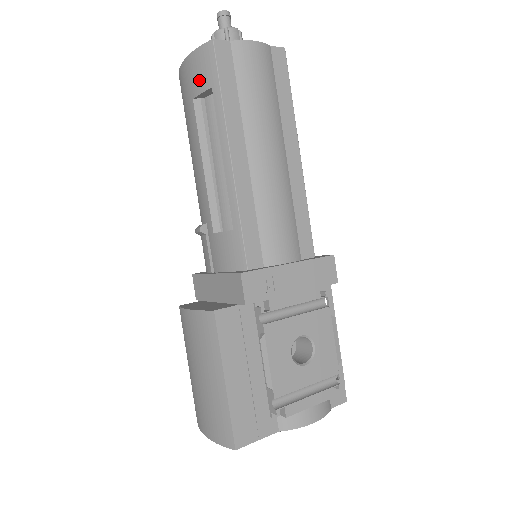
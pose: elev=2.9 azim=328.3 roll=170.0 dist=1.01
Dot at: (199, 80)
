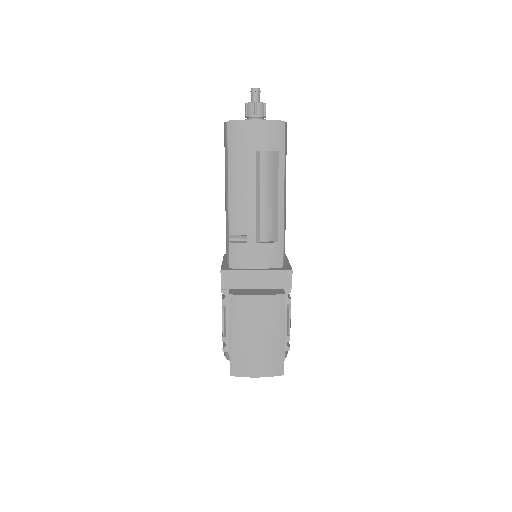
Dot at: (268, 141)
